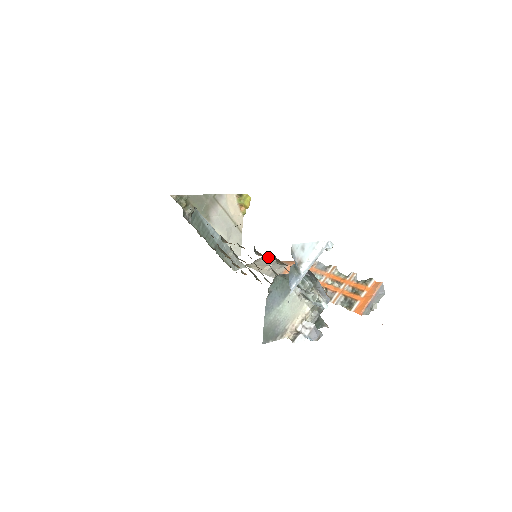
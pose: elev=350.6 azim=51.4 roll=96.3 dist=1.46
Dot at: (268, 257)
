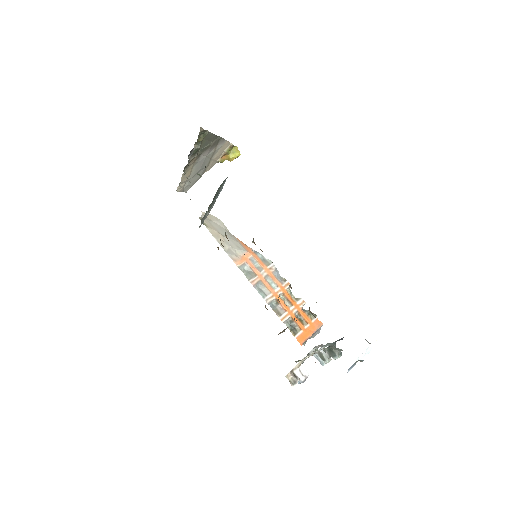
Dot at: (222, 222)
